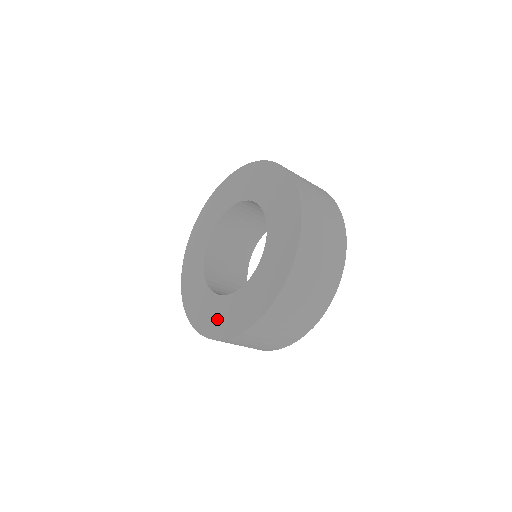
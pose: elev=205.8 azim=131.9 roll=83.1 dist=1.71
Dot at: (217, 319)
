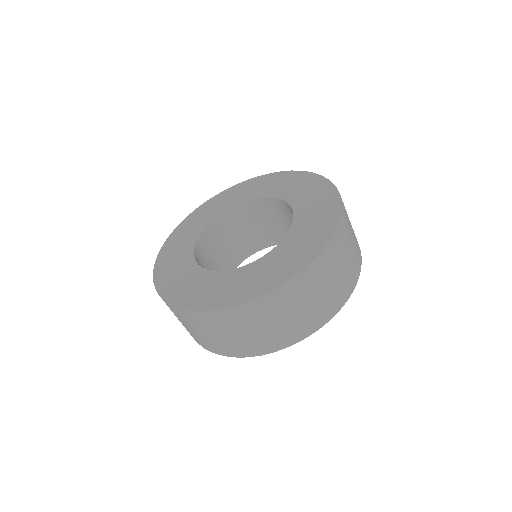
Dot at: (213, 291)
